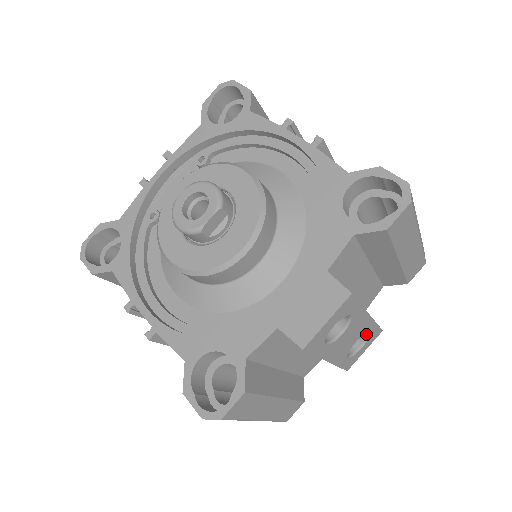
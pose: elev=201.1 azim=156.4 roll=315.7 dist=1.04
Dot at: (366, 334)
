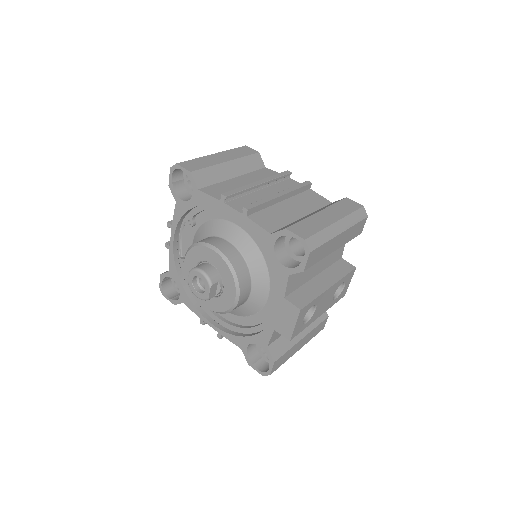
Dot at: (342, 282)
